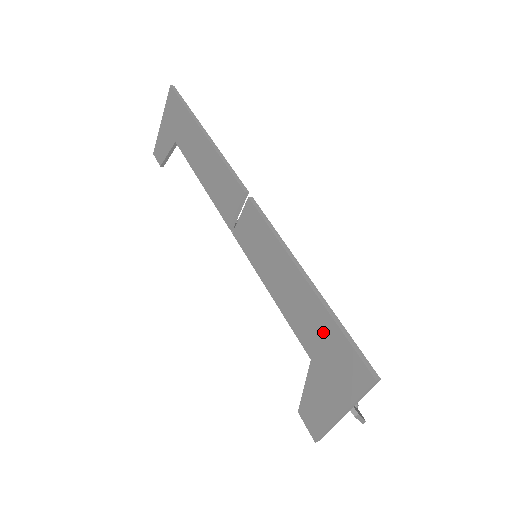
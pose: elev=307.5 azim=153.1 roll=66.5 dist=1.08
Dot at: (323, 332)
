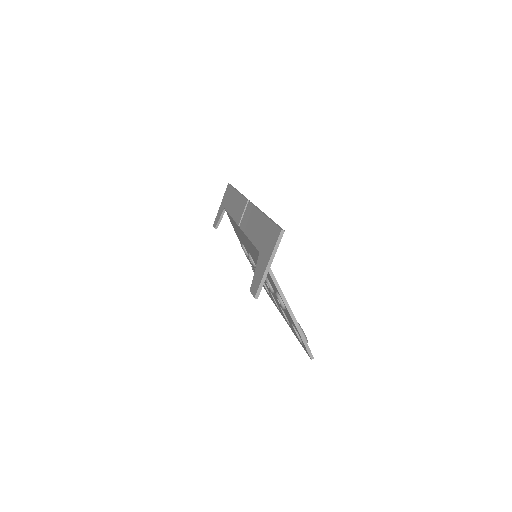
Dot at: (266, 231)
